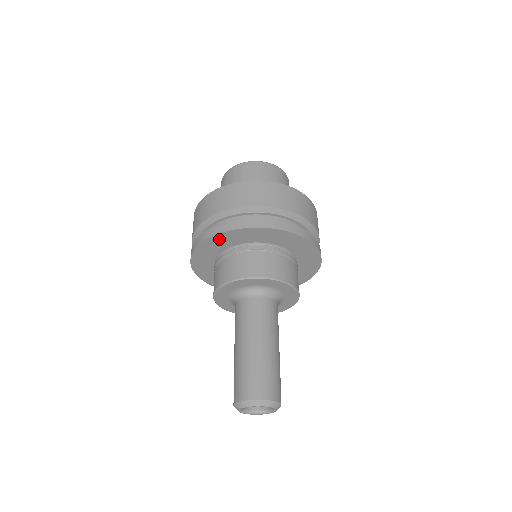
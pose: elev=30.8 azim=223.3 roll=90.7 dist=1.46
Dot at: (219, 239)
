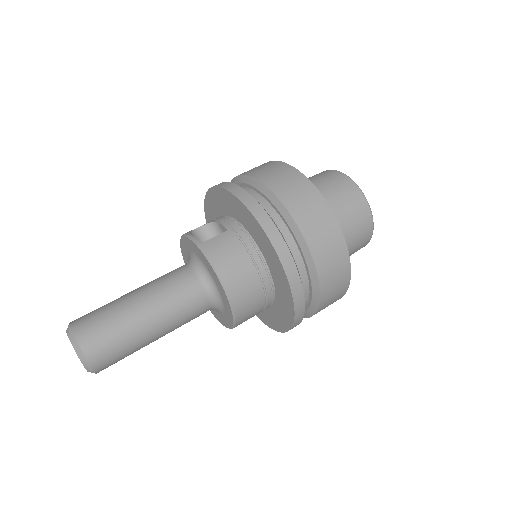
Dot at: (271, 250)
